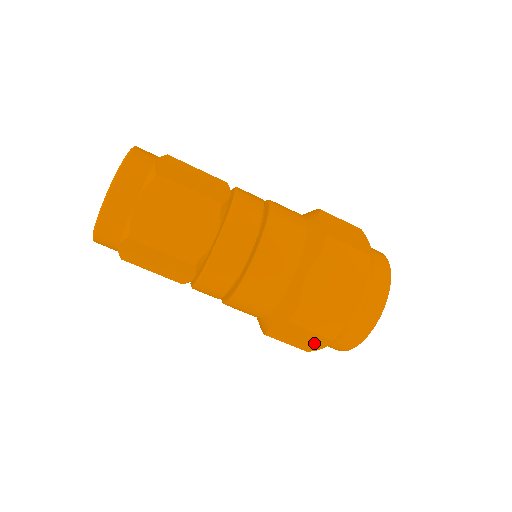
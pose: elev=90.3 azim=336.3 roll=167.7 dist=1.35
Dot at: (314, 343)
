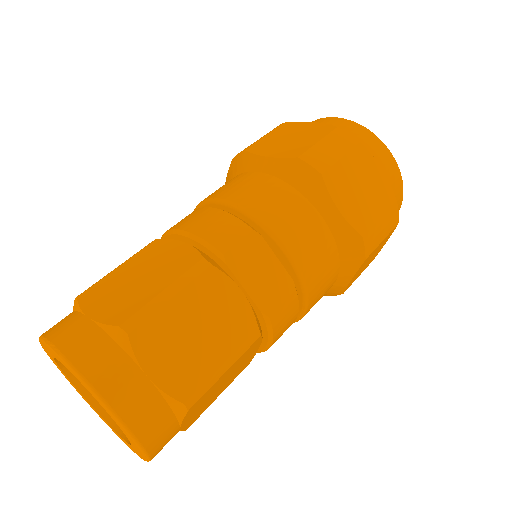
Dot at: occluded
